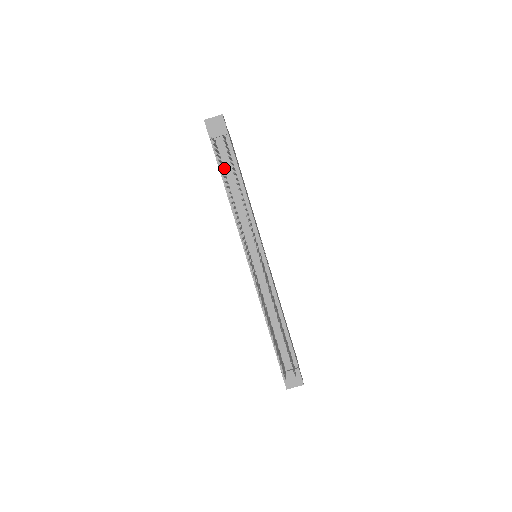
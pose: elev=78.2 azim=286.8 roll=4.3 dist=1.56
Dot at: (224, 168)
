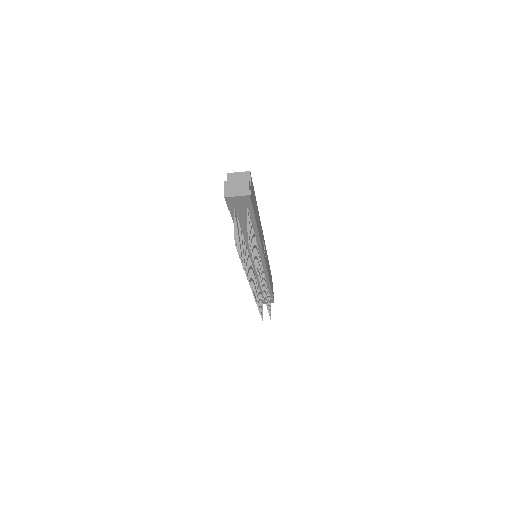
Dot at: (240, 224)
